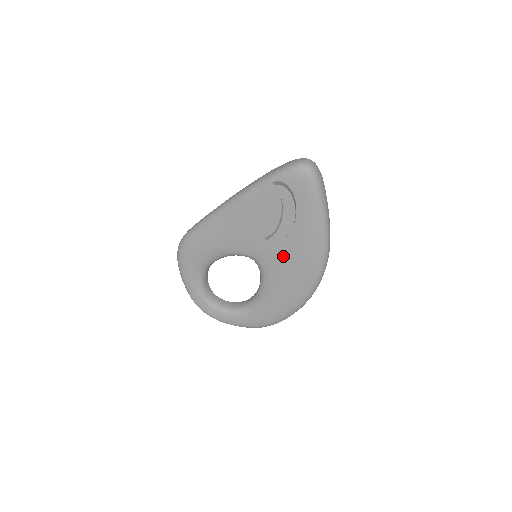
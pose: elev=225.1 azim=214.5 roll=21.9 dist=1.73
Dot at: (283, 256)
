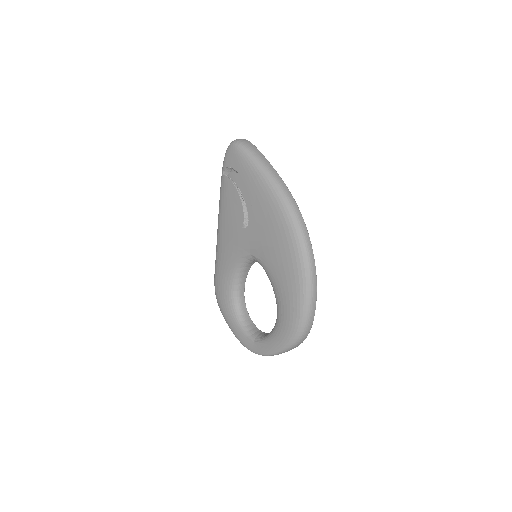
Dot at: (261, 232)
